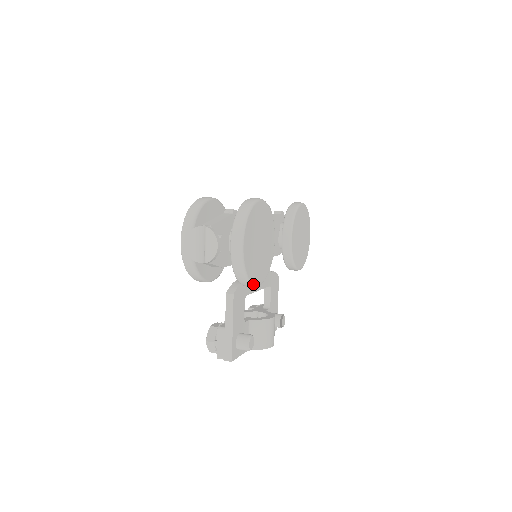
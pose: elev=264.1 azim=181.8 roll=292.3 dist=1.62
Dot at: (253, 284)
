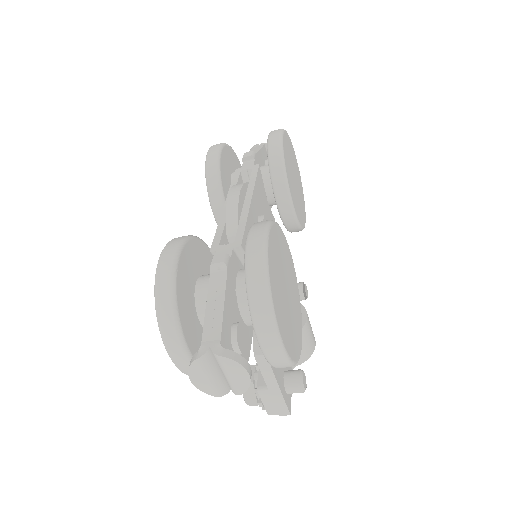
Dot at: (300, 353)
